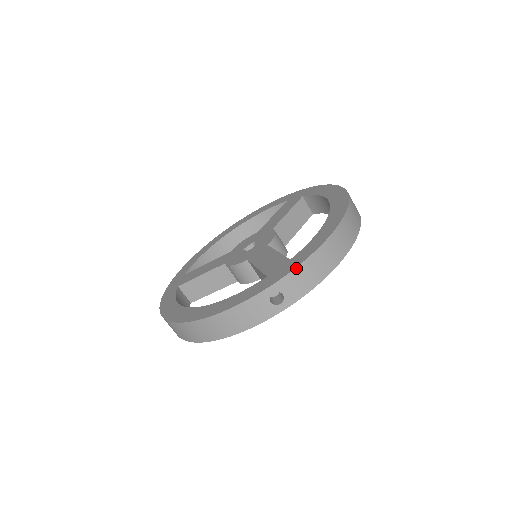
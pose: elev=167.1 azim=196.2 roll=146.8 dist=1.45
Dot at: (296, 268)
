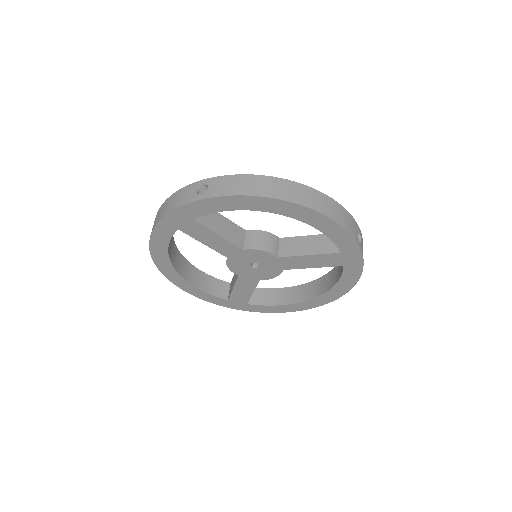
Dot at: occluded
